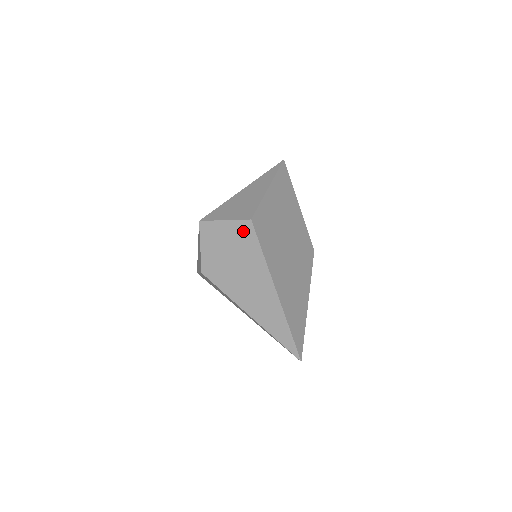
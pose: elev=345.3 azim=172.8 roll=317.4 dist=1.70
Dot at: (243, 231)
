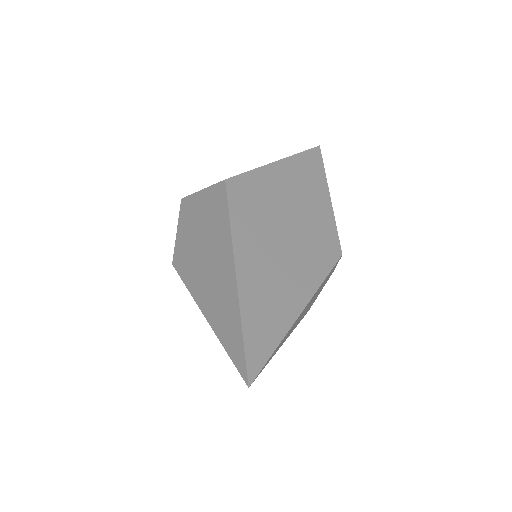
Dot at: (216, 197)
